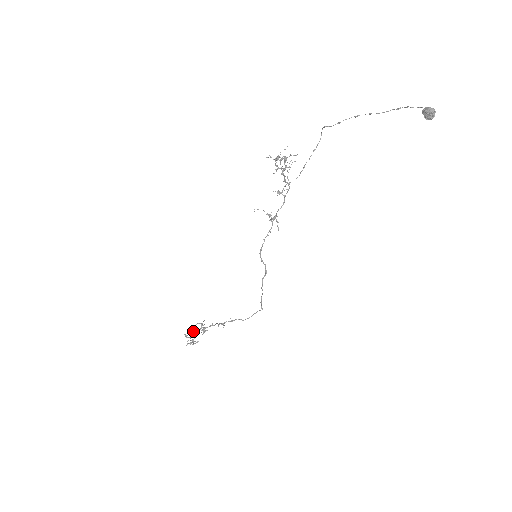
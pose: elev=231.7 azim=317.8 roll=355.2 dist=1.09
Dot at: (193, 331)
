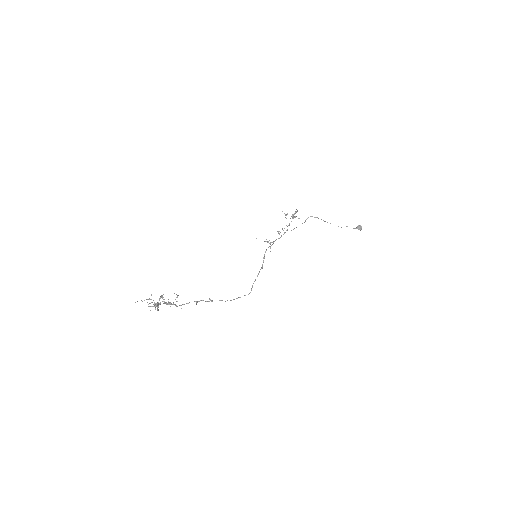
Dot at: (151, 302)
